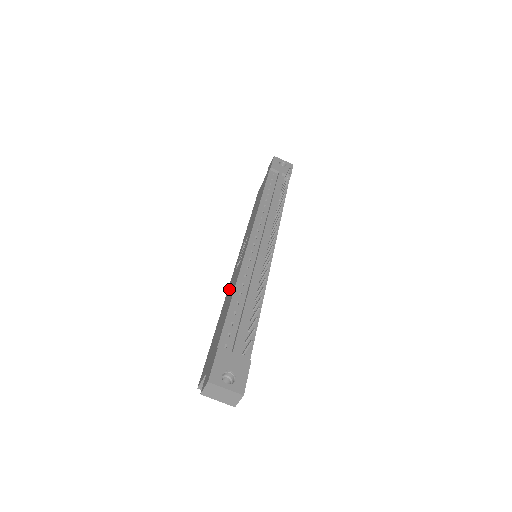
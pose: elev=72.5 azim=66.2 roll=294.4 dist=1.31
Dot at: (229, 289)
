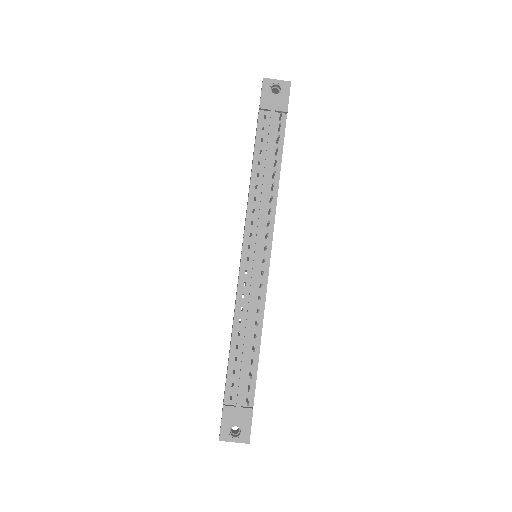
Dot at: occluded
